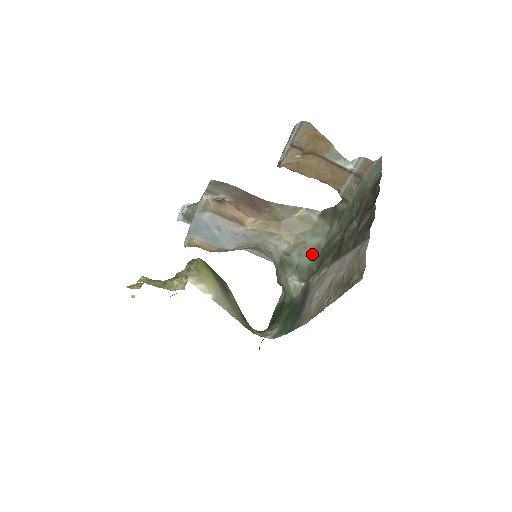
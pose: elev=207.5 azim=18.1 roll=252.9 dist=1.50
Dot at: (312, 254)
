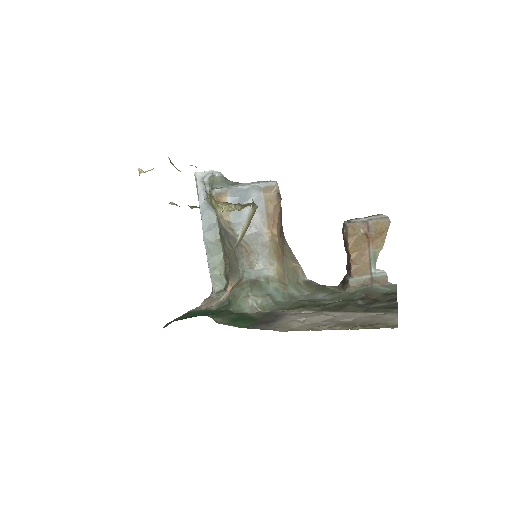
Dot at: (287, 297)
